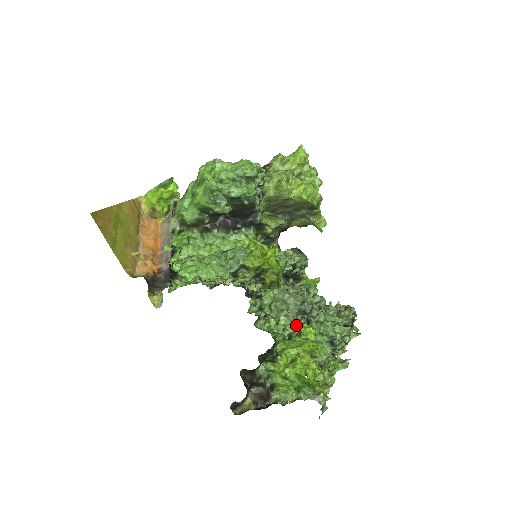
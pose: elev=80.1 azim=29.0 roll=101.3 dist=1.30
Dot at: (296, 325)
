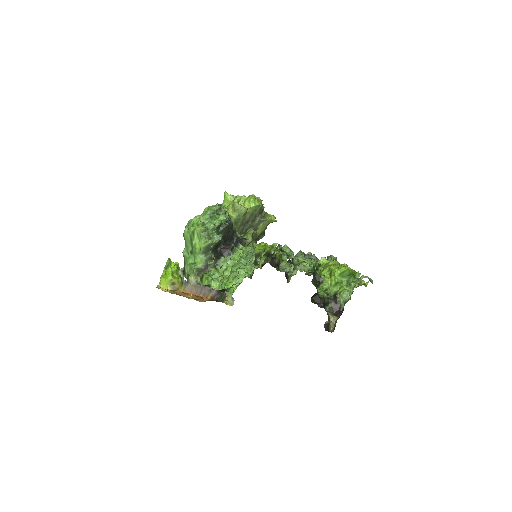
Dot at: occluded
